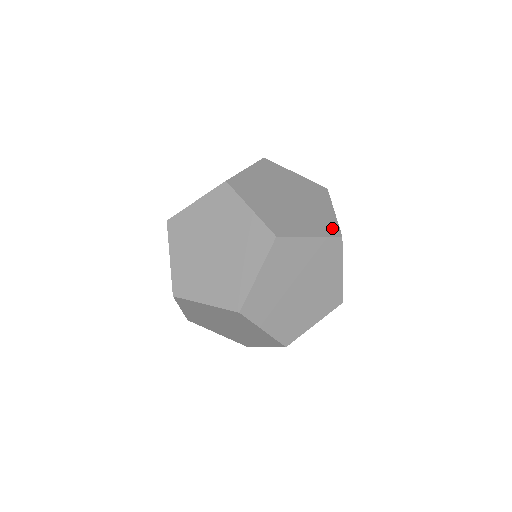
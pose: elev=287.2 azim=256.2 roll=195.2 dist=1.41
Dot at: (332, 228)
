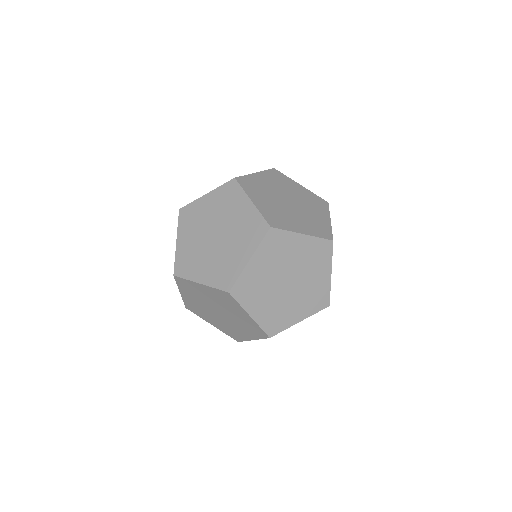
Dot at: (325, 232)
